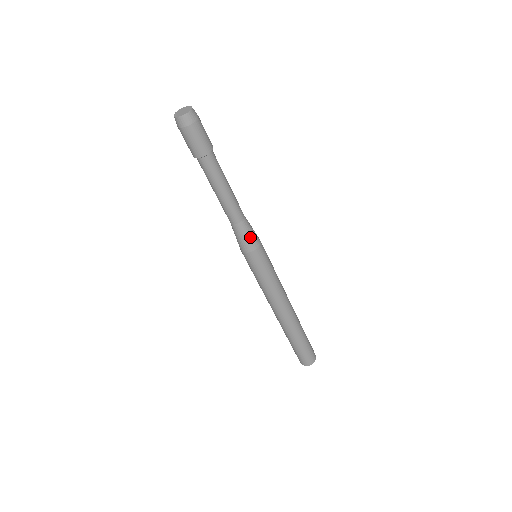
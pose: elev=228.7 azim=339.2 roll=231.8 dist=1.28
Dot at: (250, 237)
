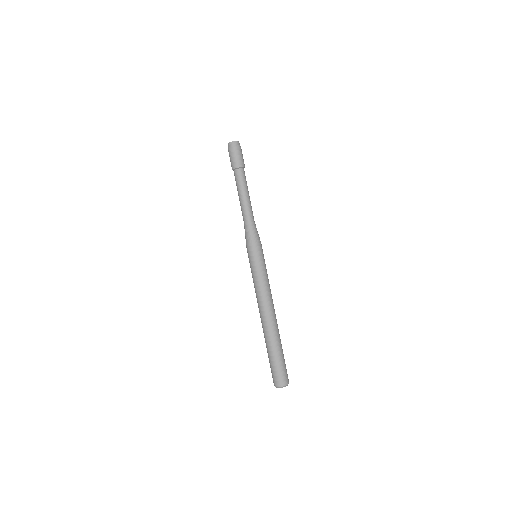
Dot at: (258, 234)
